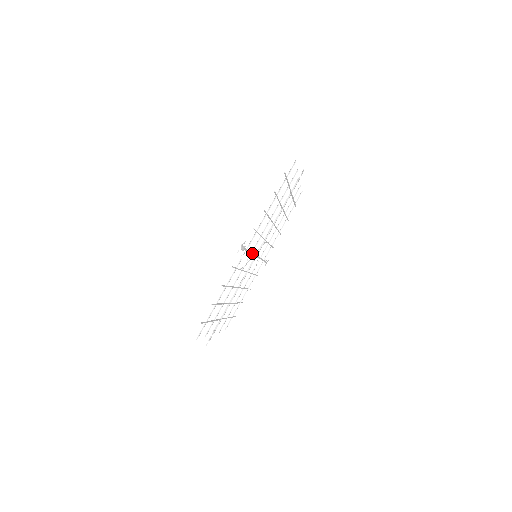
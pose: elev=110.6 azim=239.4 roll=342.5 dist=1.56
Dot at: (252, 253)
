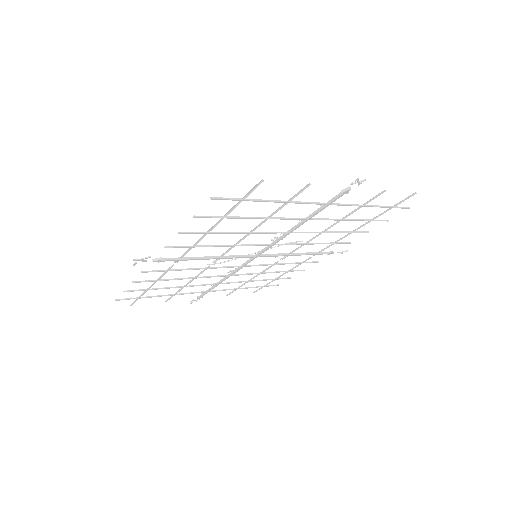
Dot at: (221, 257)
